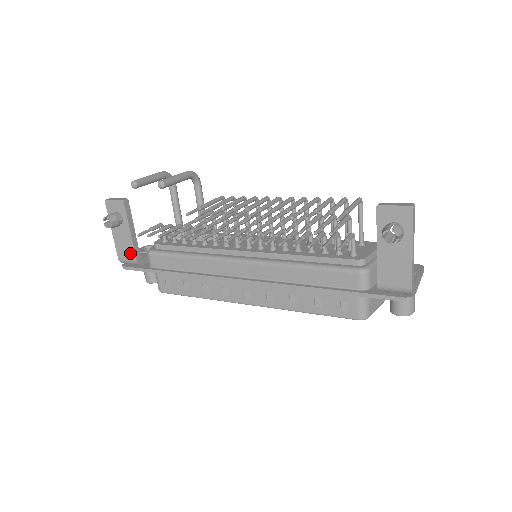
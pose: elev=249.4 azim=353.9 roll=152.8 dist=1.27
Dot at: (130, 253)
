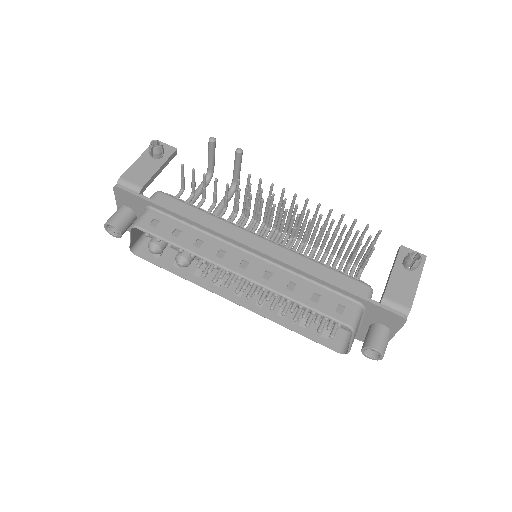
Dot at: (141, 179)
